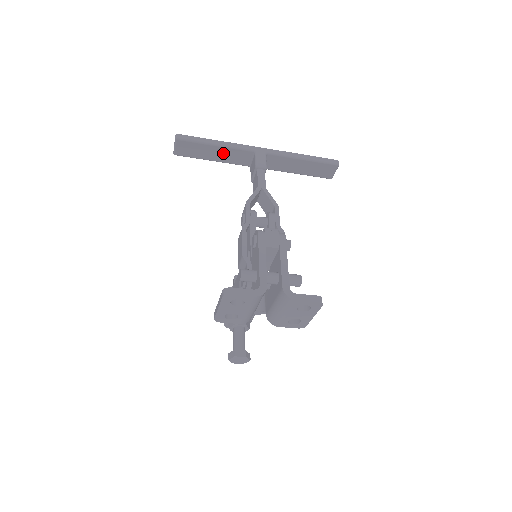
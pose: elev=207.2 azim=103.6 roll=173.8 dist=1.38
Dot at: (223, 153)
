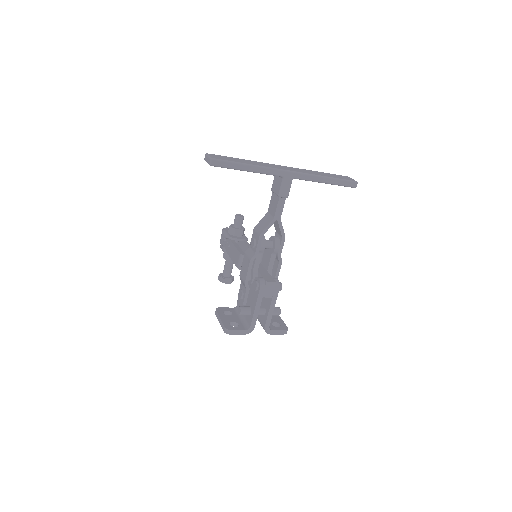
Dot at: occluded
